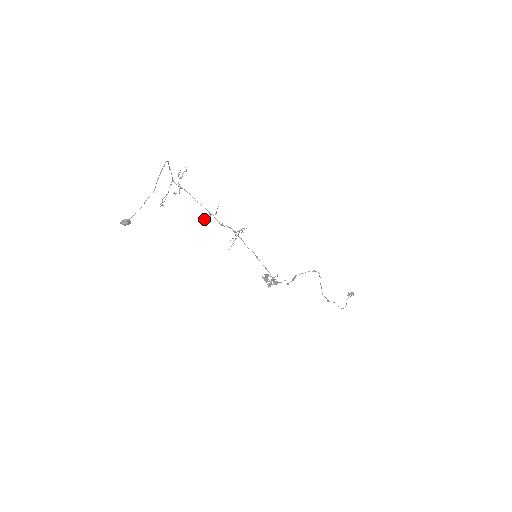
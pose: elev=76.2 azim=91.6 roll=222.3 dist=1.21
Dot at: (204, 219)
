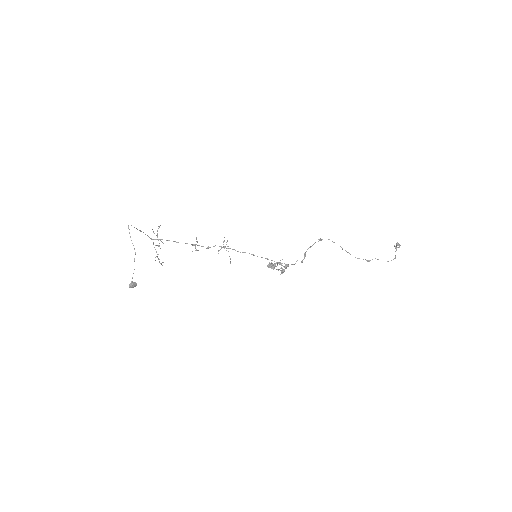
Dot at: occluded
